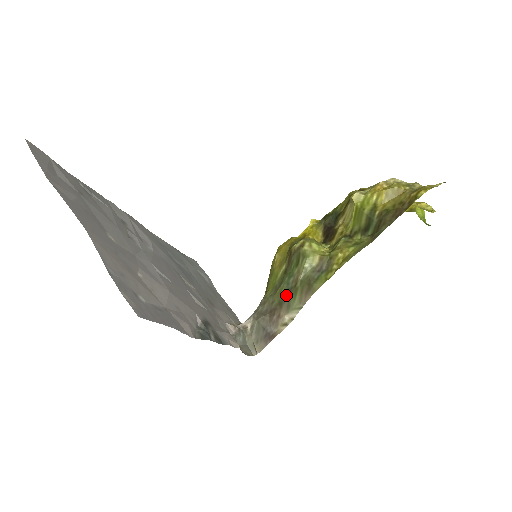
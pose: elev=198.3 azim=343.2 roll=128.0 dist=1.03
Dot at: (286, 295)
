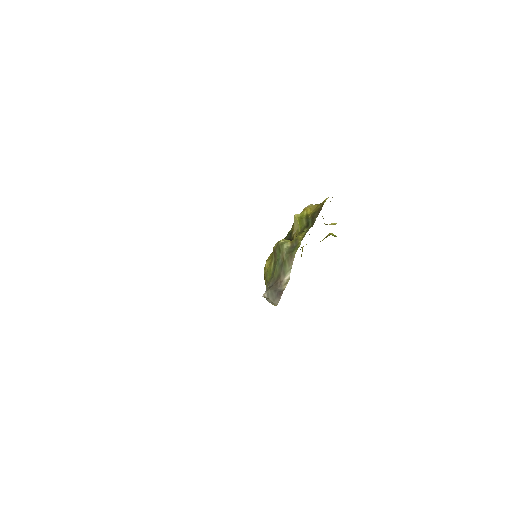
Dot at: (280, 269)
